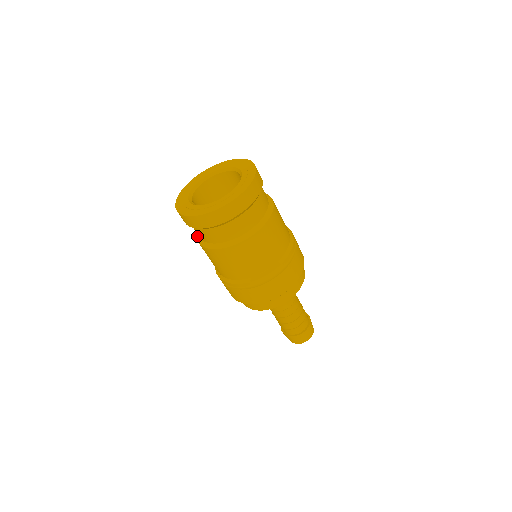
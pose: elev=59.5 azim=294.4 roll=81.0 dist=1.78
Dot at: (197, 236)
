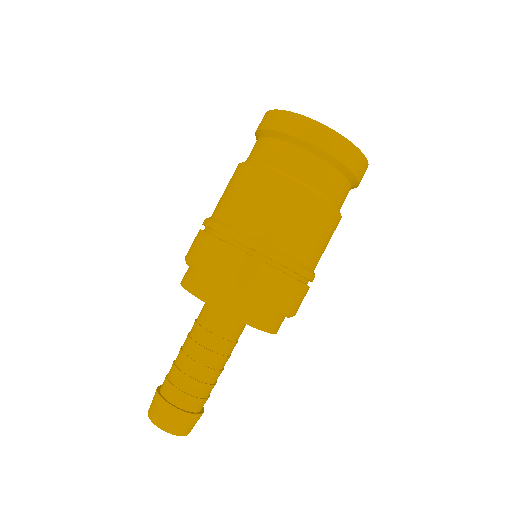
Dot at: occluded
